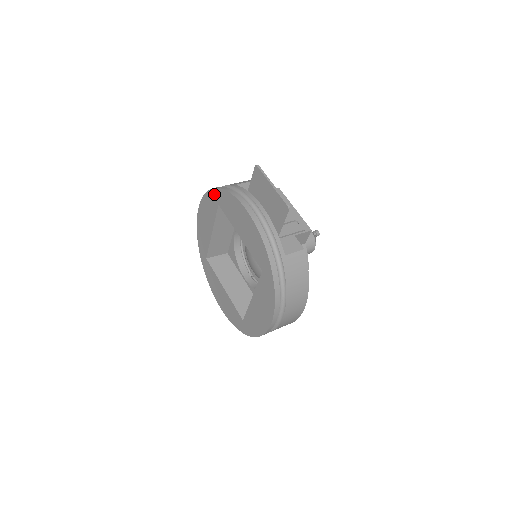
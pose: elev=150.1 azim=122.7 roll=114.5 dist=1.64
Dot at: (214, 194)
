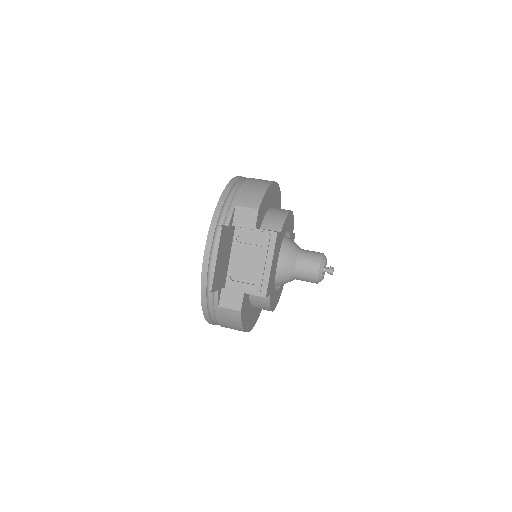
Dot at: occluded
